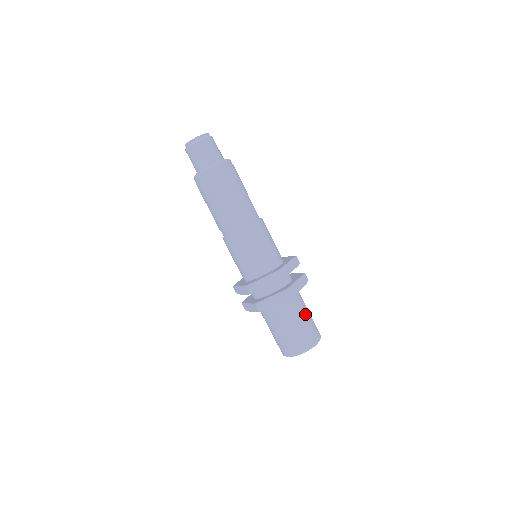
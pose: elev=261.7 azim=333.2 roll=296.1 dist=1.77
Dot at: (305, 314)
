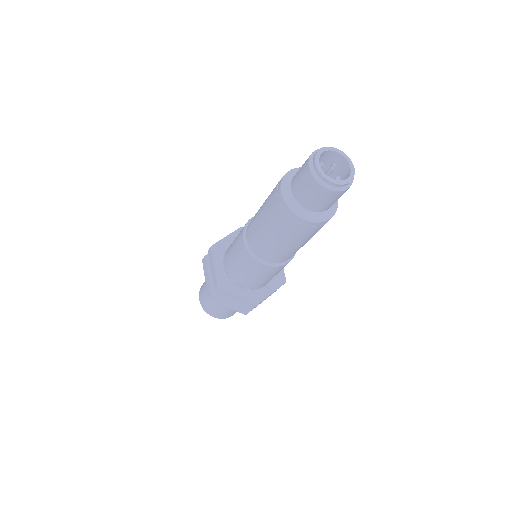
Dot at: occluded
